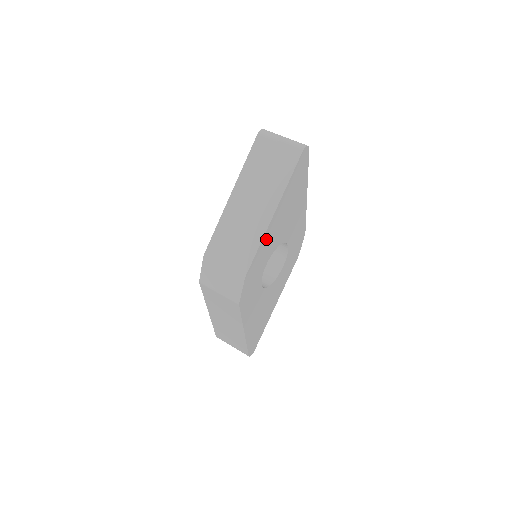
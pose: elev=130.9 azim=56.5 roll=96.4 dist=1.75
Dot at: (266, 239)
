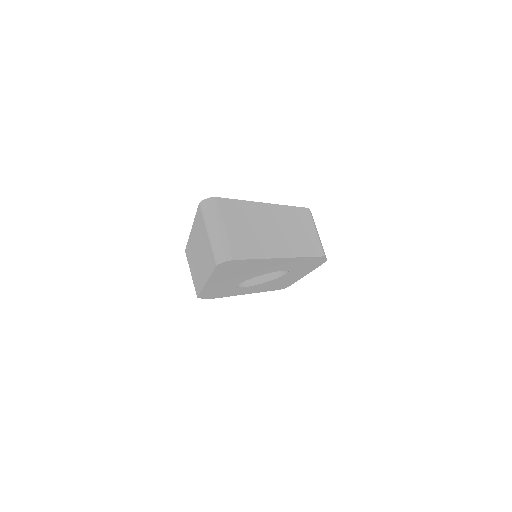
Dot at: (212, 287)
